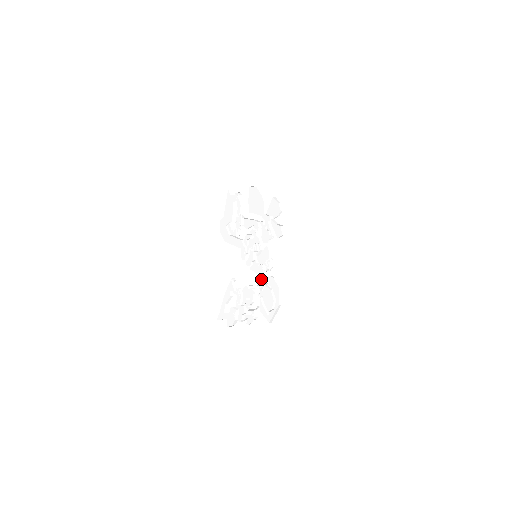
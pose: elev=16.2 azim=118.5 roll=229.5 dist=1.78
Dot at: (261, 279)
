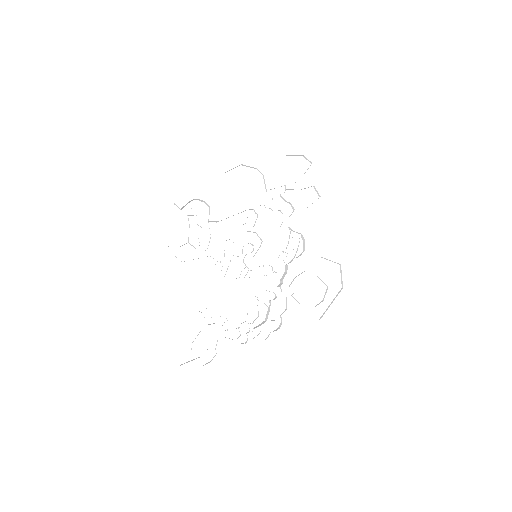
Dot at: (280, 276)
